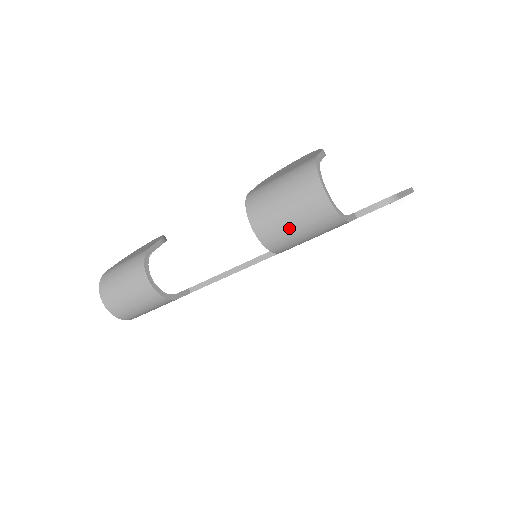
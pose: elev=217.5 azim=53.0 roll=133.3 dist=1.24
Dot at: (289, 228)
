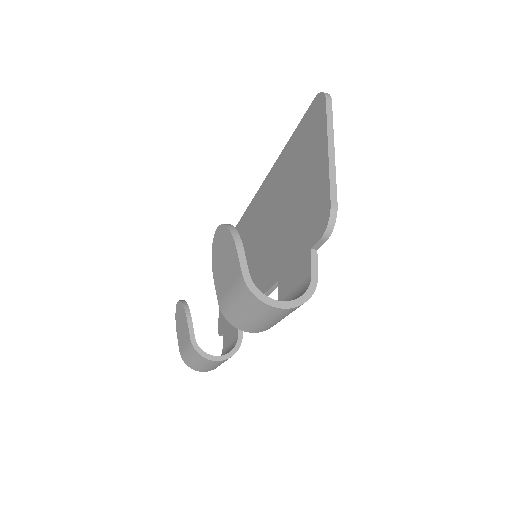
Dot at: (278, 321)
